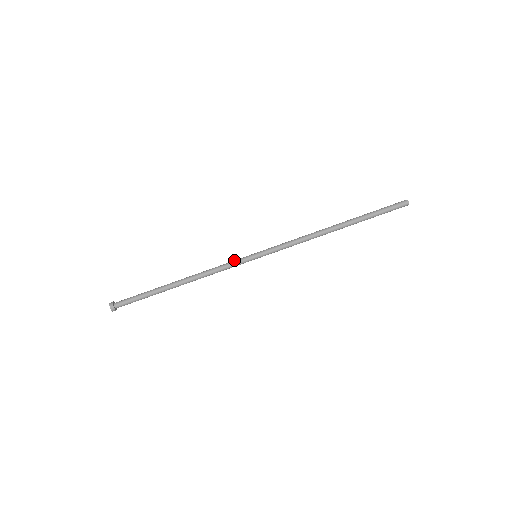
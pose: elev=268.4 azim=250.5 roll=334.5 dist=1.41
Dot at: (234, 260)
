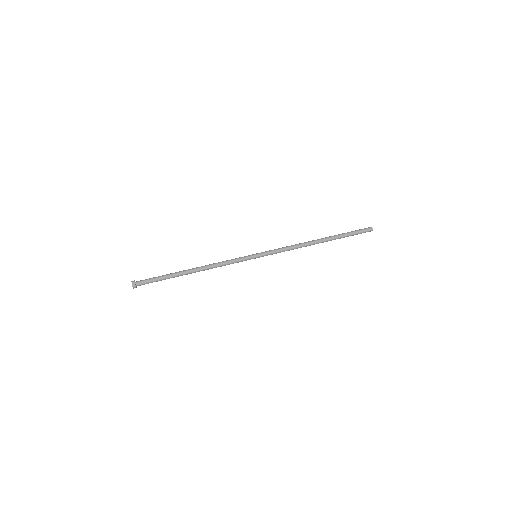
Dot at: occluded
